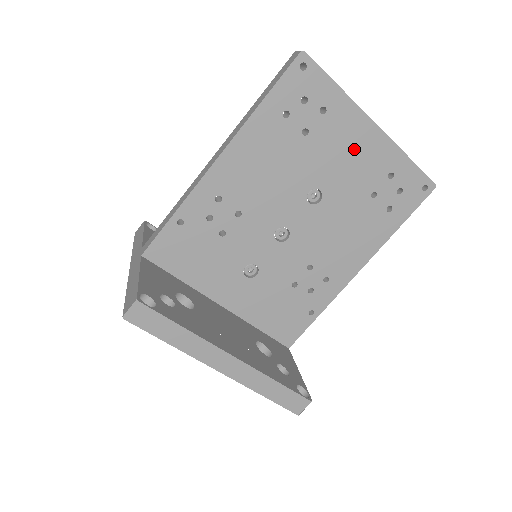
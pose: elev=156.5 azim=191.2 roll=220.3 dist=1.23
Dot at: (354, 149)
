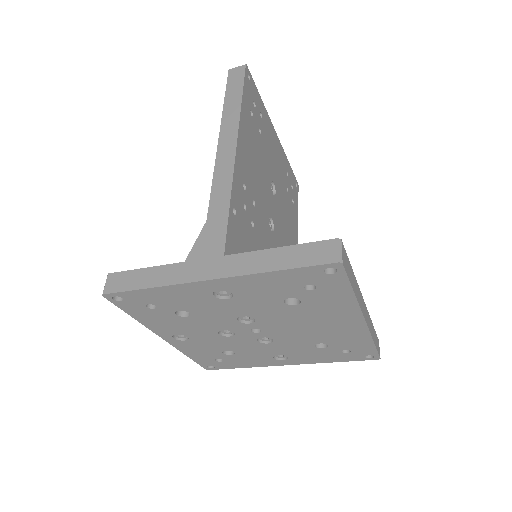
Dot at: (275, 150)
